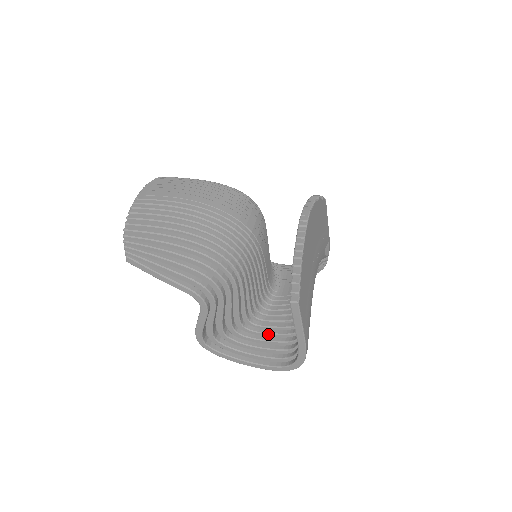
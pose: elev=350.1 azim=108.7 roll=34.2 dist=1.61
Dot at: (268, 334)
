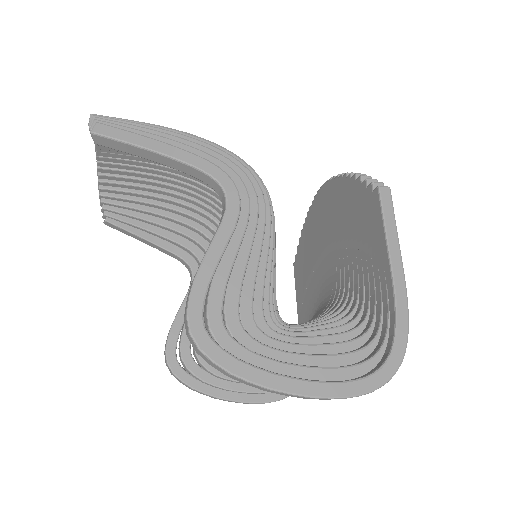
Dot at: (313, 338)
